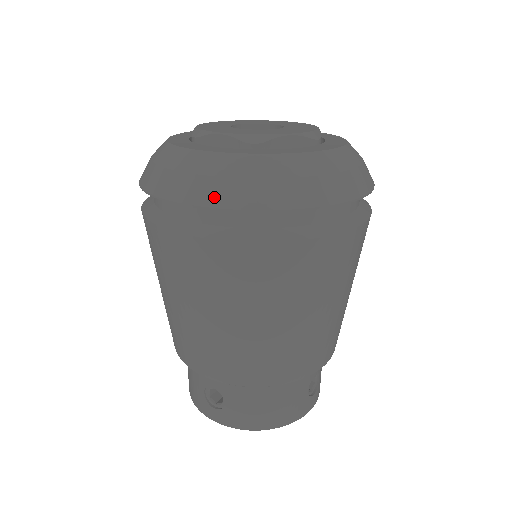
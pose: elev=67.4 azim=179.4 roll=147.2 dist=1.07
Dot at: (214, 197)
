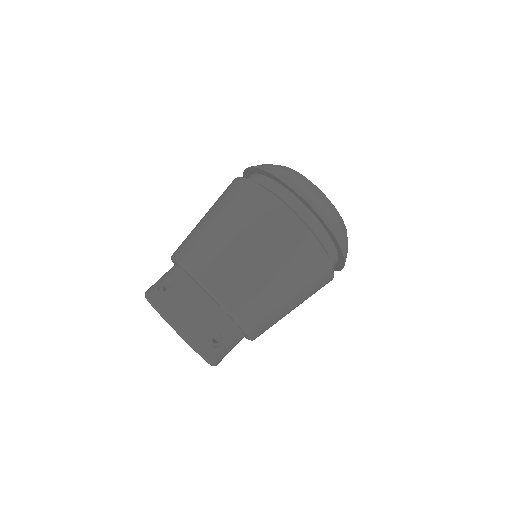
Dot at: (278, 173)
